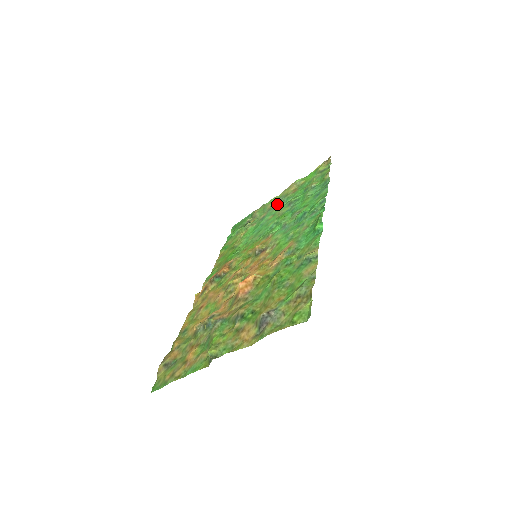
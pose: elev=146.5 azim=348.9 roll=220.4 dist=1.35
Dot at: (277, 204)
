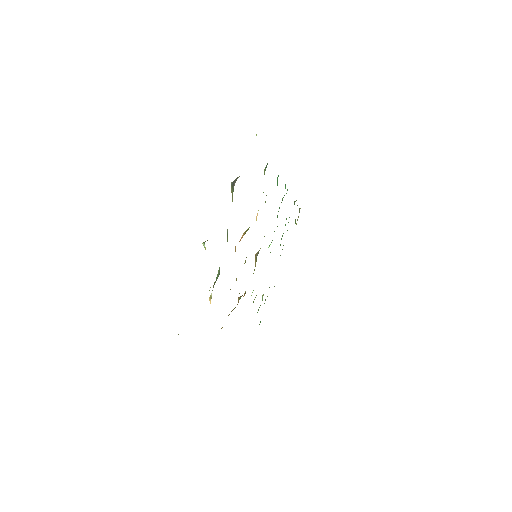
Dot at: occluded
